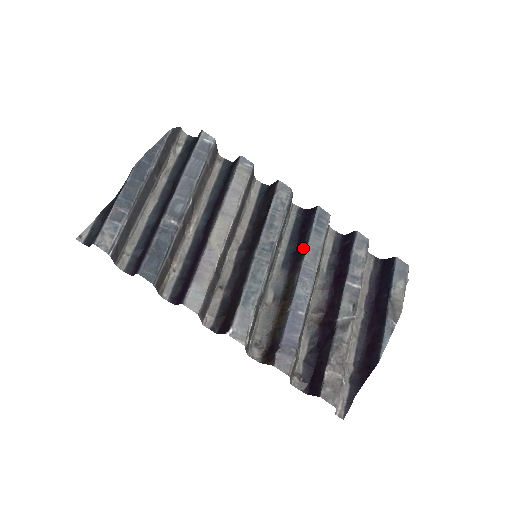
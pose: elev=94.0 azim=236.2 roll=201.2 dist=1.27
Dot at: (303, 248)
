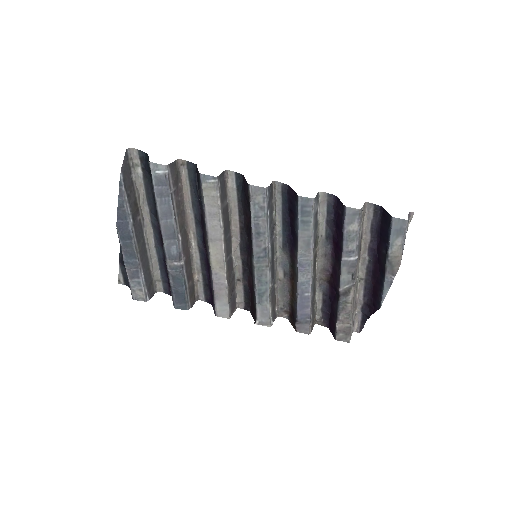
Dot at: (295, 238)
